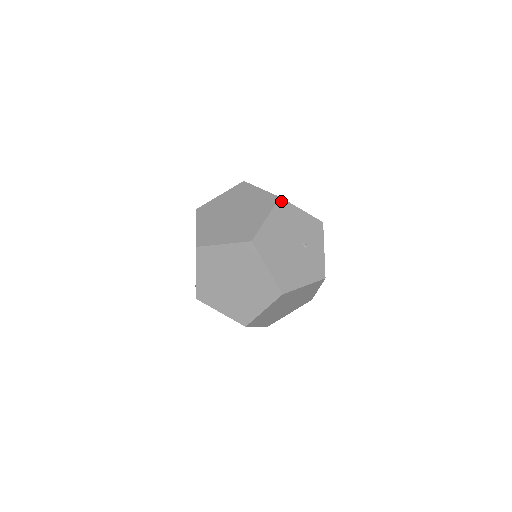
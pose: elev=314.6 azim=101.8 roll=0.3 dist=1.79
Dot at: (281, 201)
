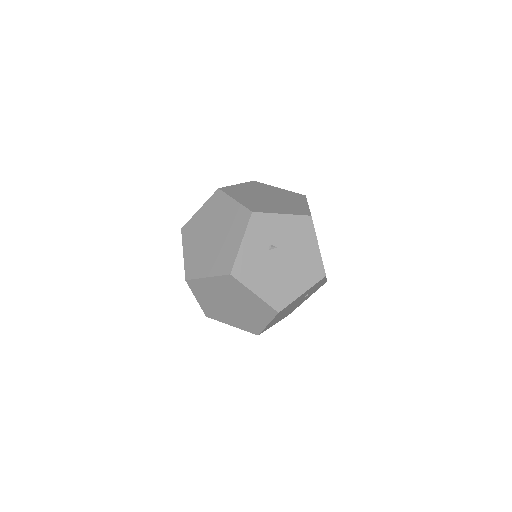
Dot at: (280, 312)
